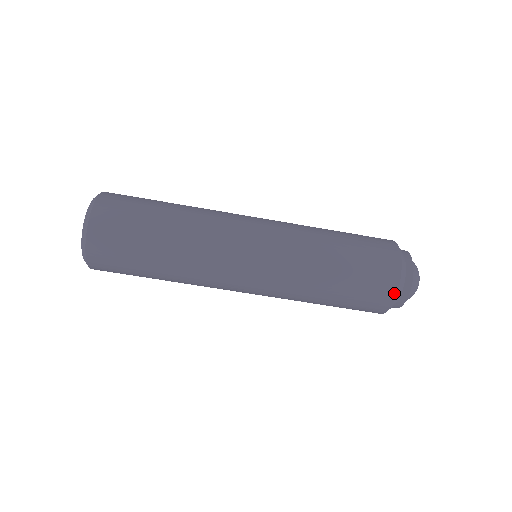
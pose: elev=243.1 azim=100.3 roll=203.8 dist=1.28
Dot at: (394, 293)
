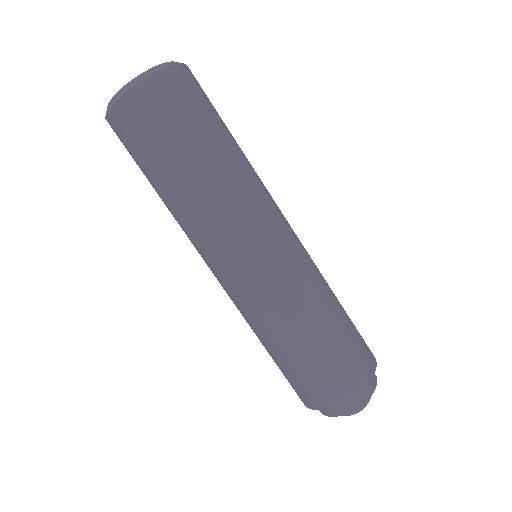
Dot at: (369, 376)
